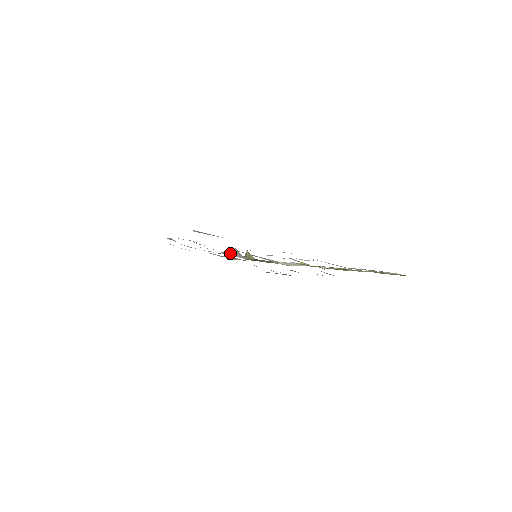
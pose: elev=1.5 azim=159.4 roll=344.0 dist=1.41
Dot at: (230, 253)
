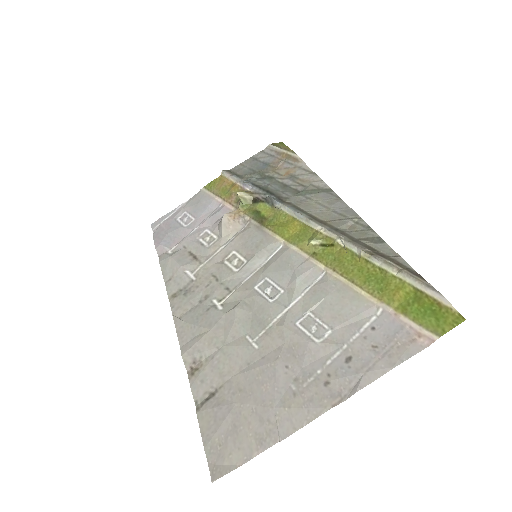
Dot at: (225, 234)
